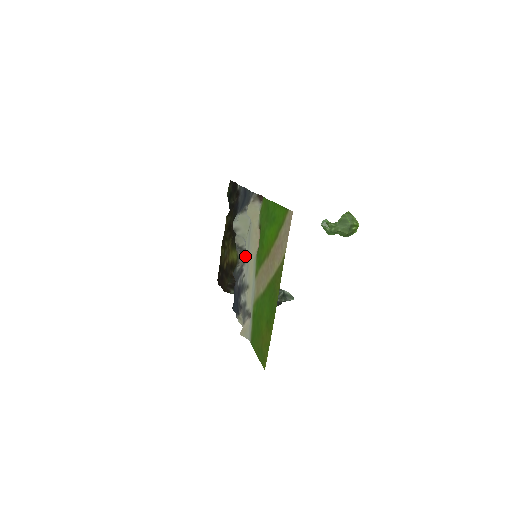
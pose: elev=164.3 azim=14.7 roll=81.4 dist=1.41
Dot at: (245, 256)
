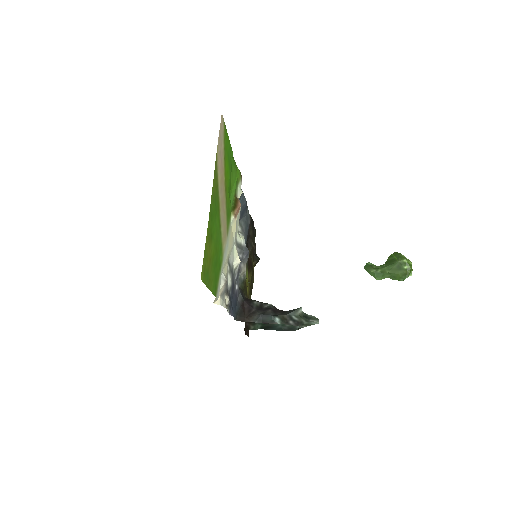
Dot at: (246, 259)
